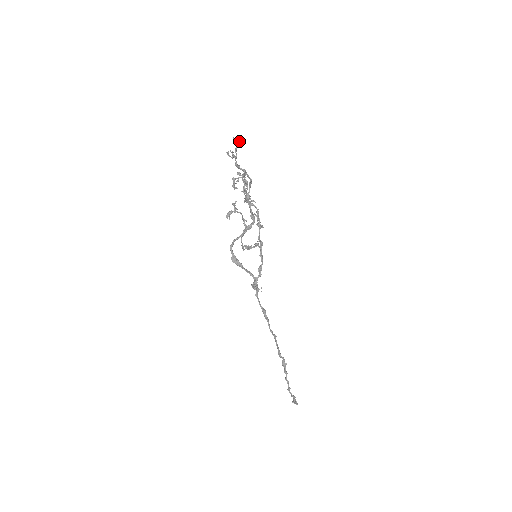
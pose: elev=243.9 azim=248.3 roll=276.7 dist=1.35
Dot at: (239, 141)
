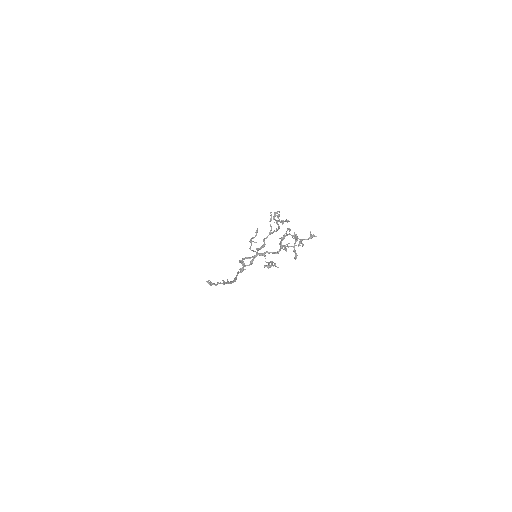
Dot at: (313, 236)
